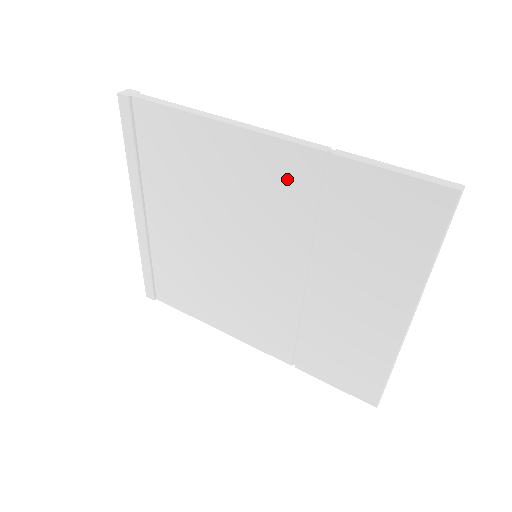
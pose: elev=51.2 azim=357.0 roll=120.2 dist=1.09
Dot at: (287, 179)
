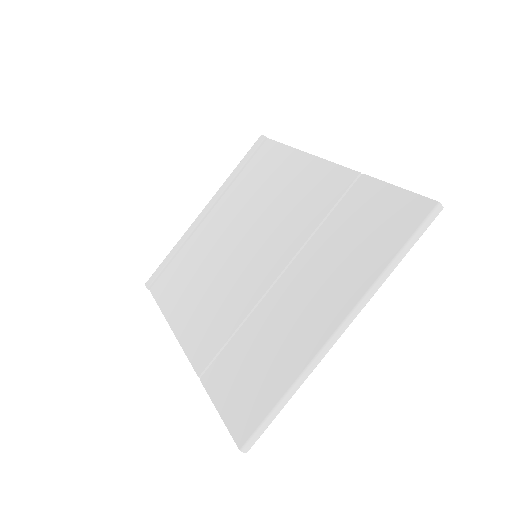
Dot at: (322, 191)
